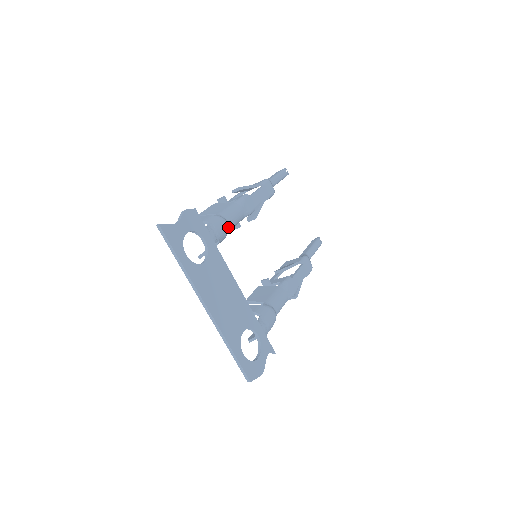
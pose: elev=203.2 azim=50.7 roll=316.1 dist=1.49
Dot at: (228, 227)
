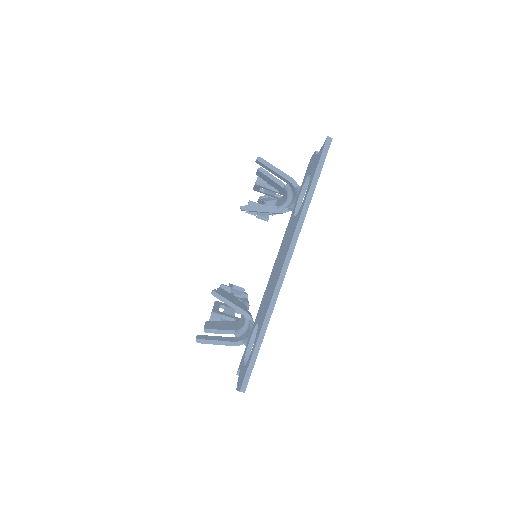
Dot at: occluded
